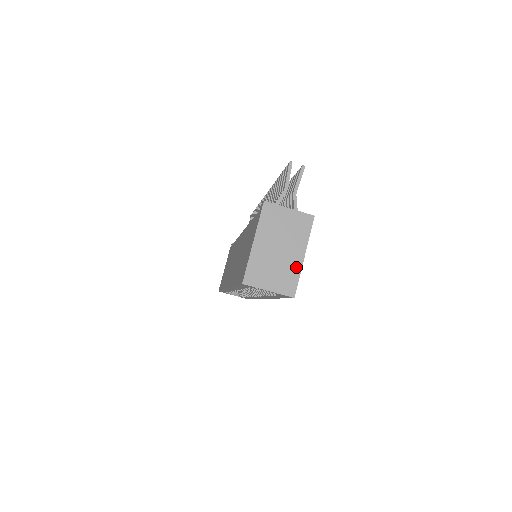
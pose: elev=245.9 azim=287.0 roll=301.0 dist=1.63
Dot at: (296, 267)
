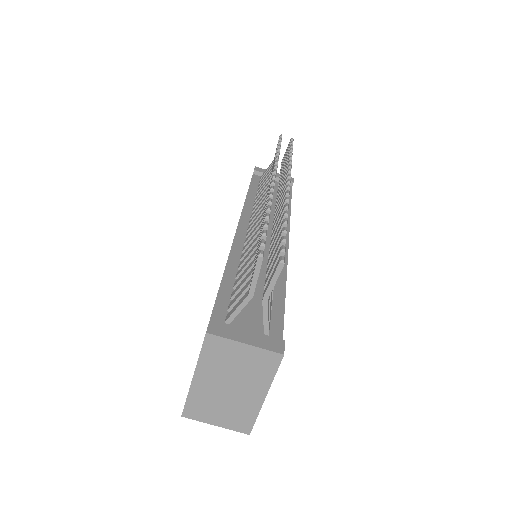
Dot at: (253, 407)
